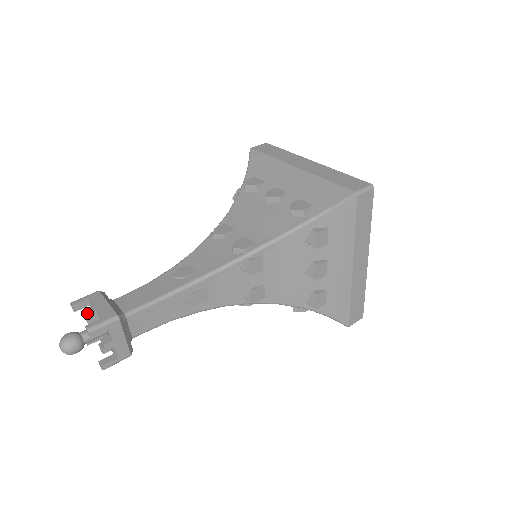
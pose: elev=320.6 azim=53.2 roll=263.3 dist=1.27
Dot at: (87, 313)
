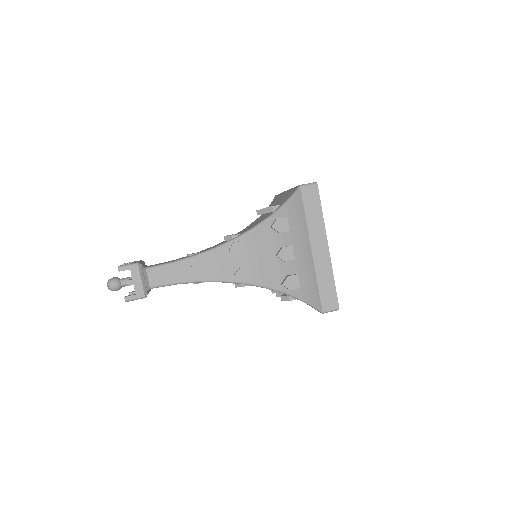
Dot at: occluded
